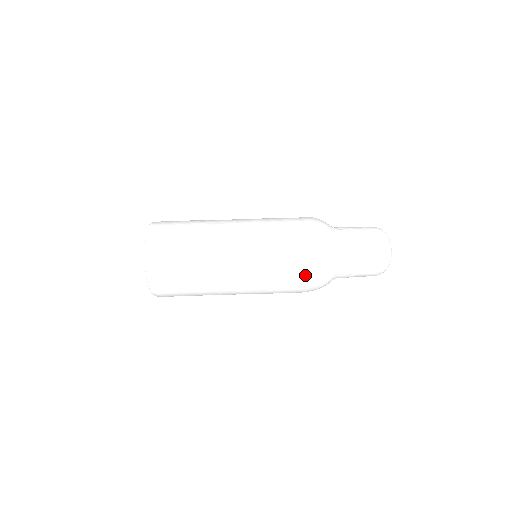
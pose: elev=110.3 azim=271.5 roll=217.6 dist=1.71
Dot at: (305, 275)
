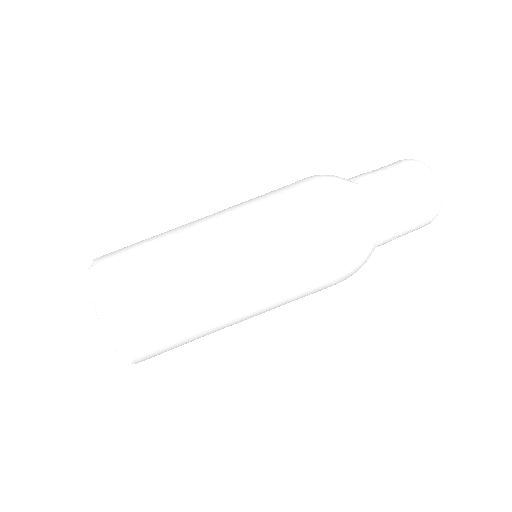
Dot at: (340, 274)
